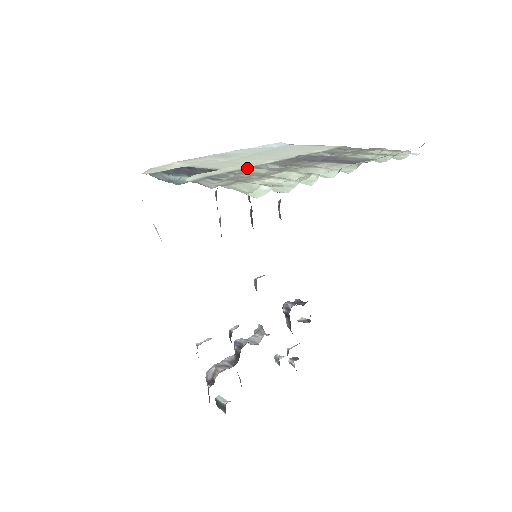
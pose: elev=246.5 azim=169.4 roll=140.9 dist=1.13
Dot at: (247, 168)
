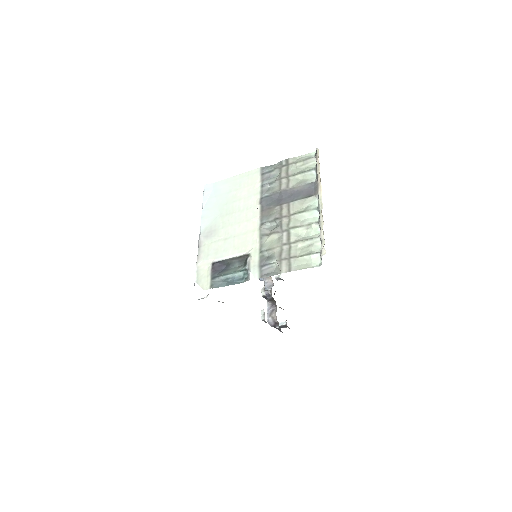
Dot at: (261, 240)
